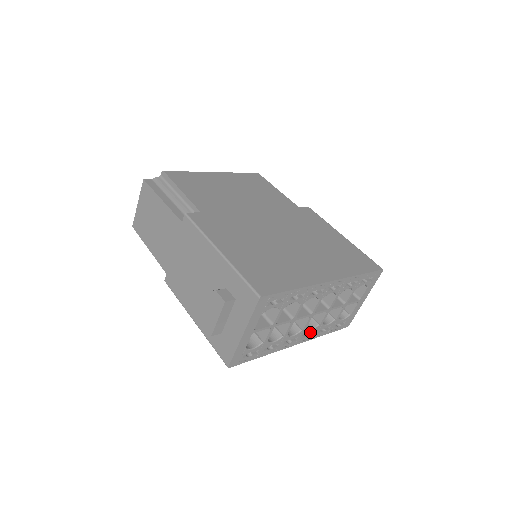
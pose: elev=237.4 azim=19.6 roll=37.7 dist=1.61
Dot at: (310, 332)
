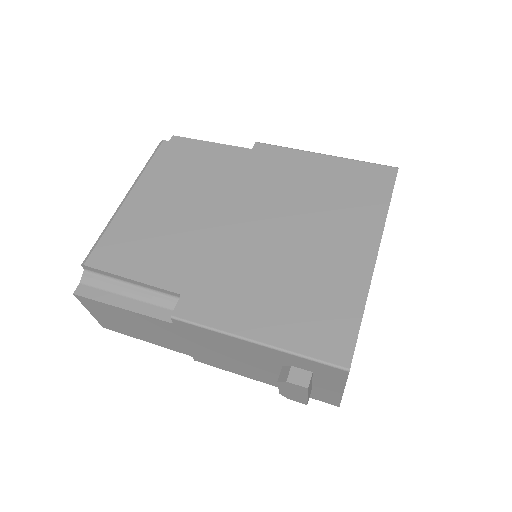
Dot at: occluded
